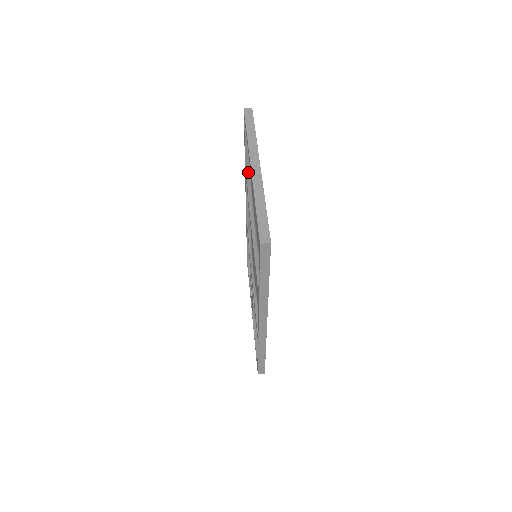
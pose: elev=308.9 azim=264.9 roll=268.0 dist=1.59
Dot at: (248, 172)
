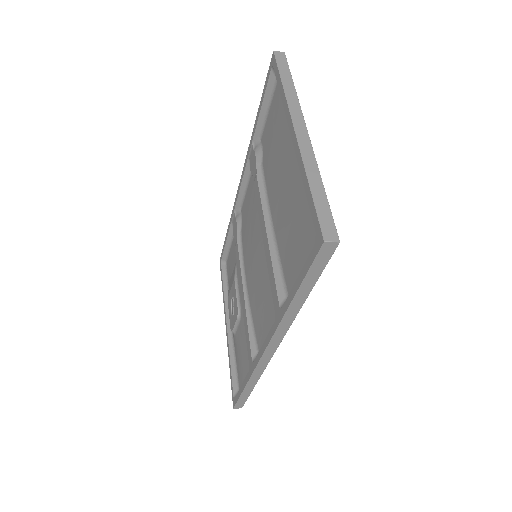
Dot at: (257, 143)
